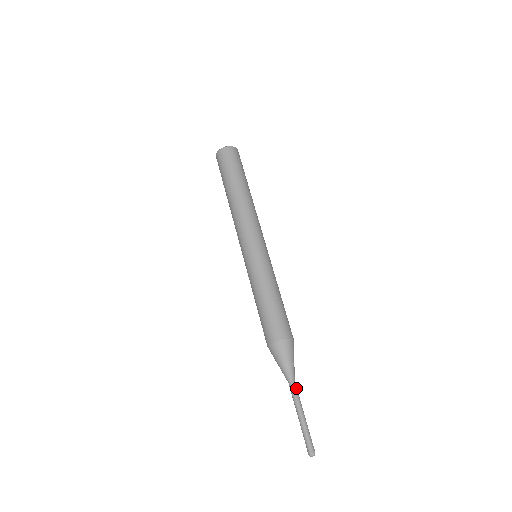
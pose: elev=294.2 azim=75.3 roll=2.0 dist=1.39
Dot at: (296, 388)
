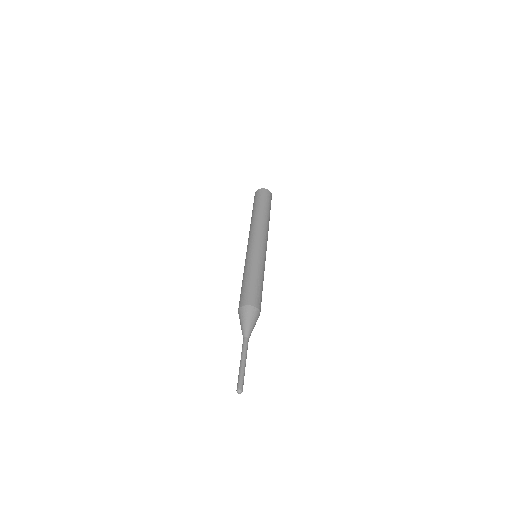
Dot at: (247, 343)
